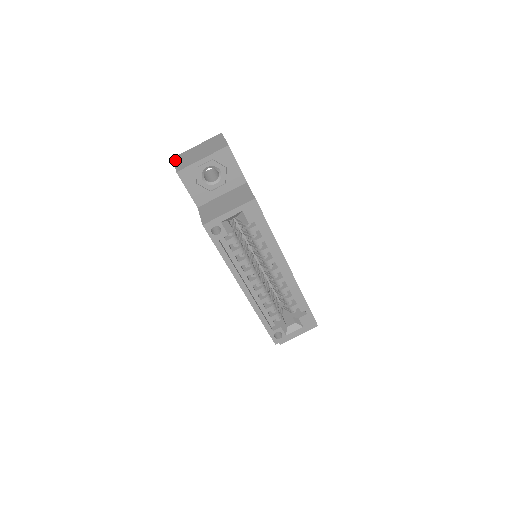
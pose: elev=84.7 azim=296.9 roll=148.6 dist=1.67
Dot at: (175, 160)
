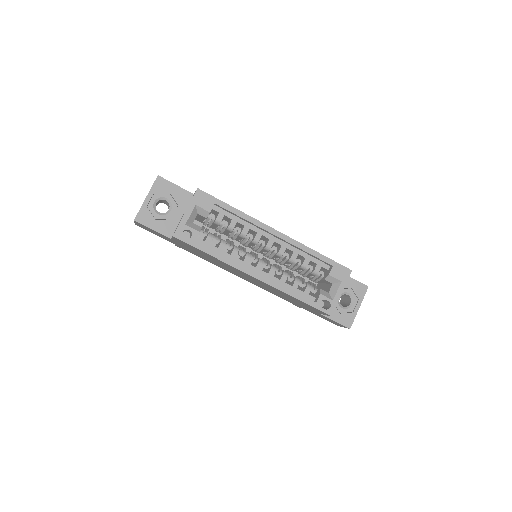
Dot at: occluded
